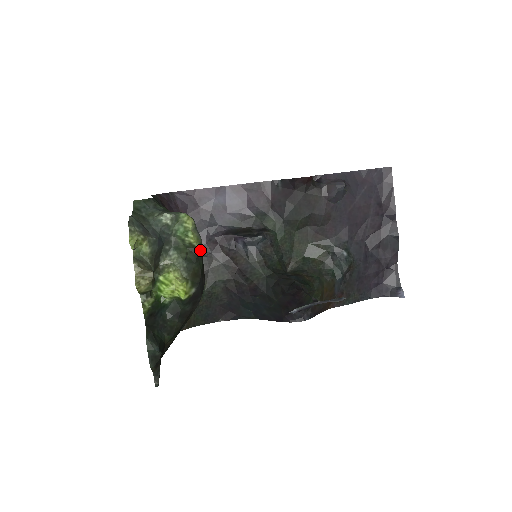
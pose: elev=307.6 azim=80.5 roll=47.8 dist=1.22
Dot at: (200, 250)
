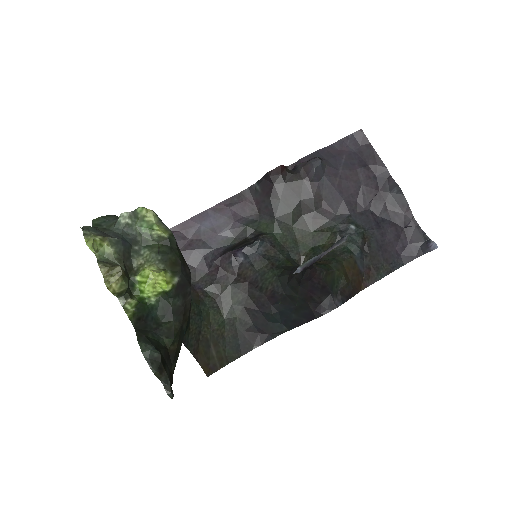
Dot at: (172, 241)
